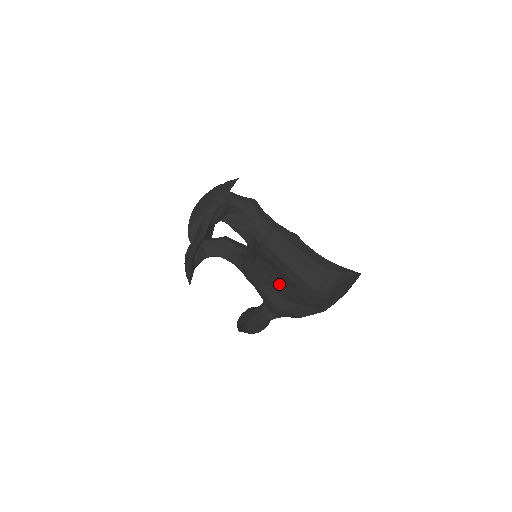
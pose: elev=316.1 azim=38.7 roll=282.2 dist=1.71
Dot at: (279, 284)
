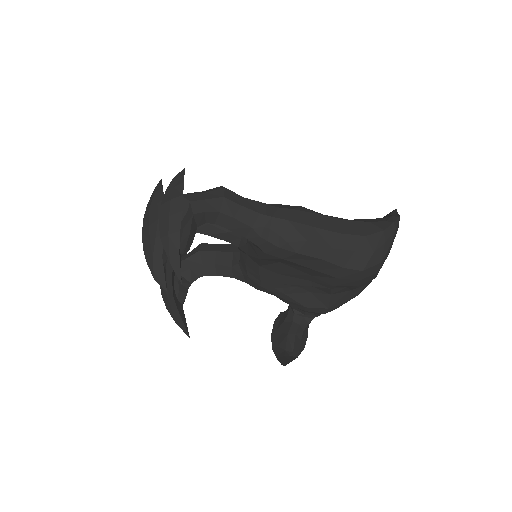
Dot at: (306, 281)
